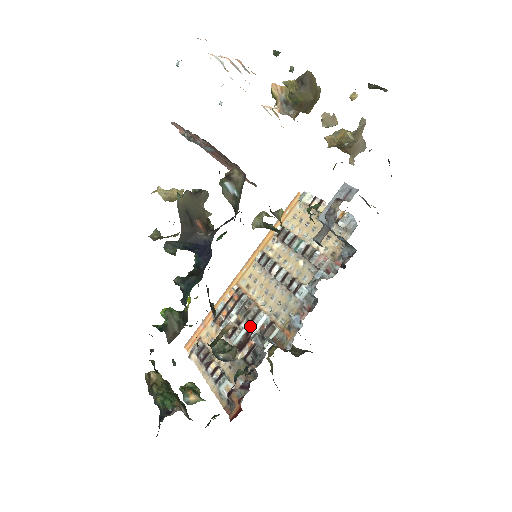
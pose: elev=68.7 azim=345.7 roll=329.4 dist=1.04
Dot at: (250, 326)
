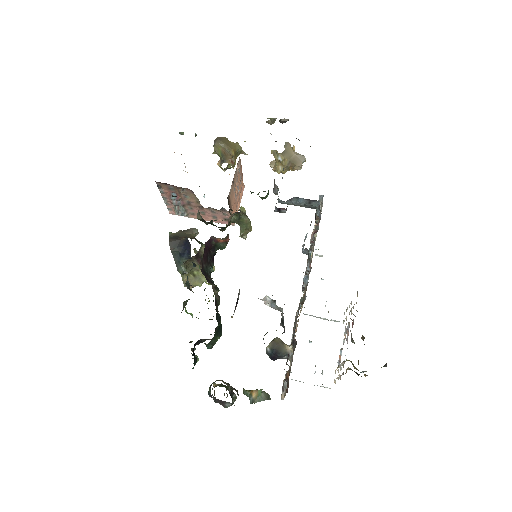
Dot at: occluded
